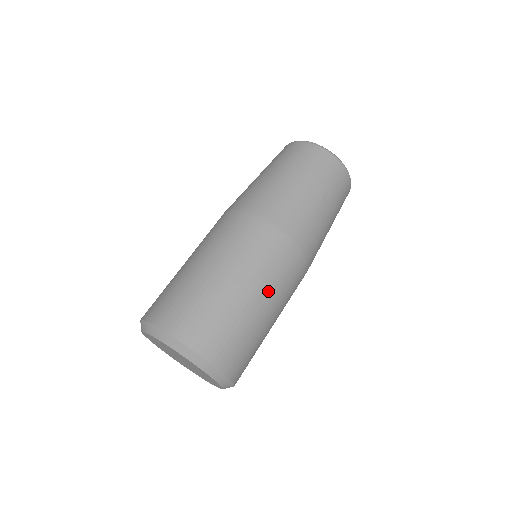
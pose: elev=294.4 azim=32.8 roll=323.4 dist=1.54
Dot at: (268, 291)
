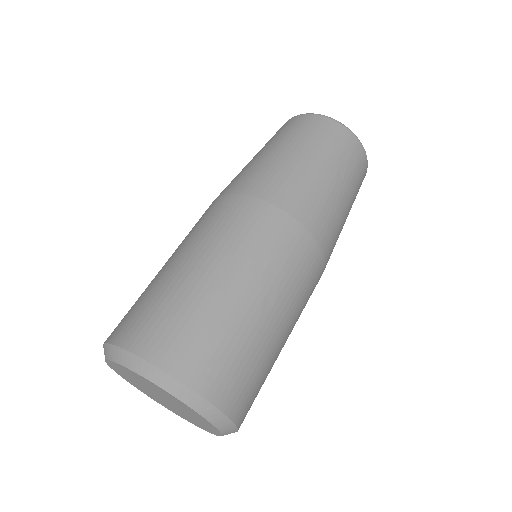
Dot at: (276, 292)
